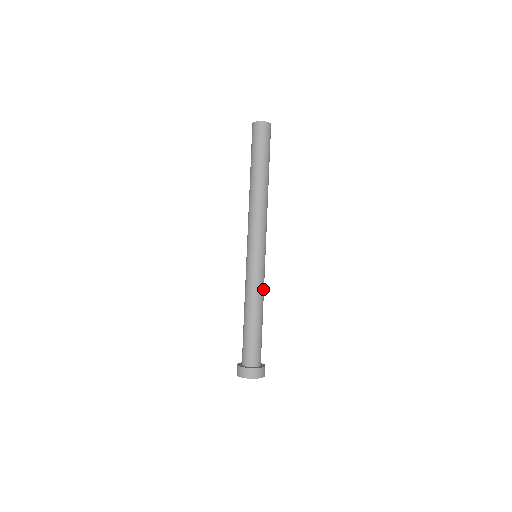
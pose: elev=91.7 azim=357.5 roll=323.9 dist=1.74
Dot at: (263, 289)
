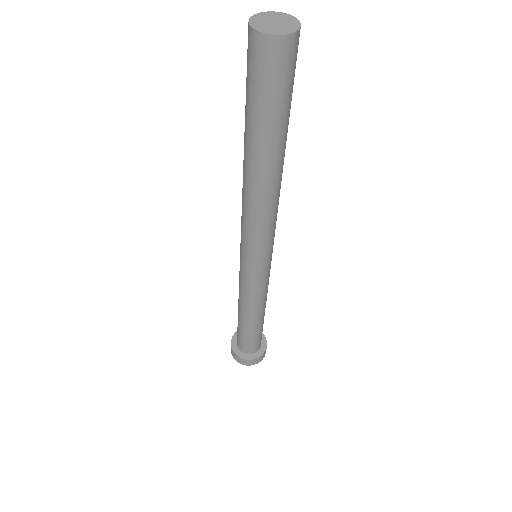
Dot at: (258, 298)
